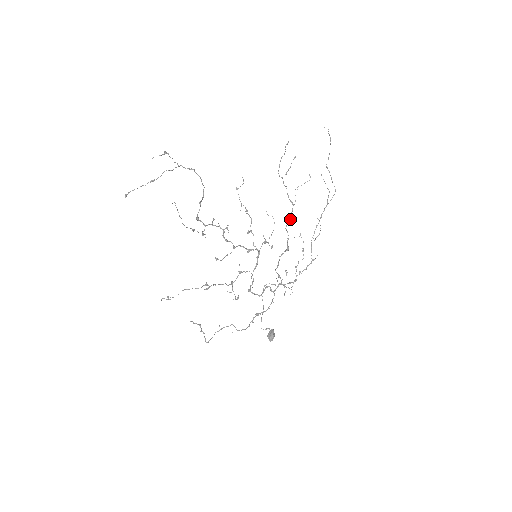
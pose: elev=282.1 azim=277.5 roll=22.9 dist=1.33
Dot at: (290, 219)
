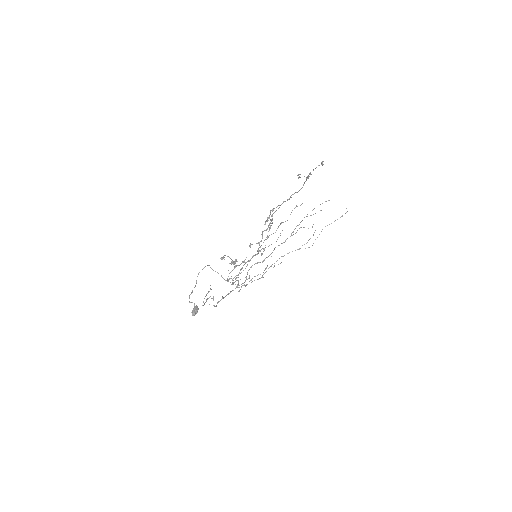
Dot at: (282, 243)
